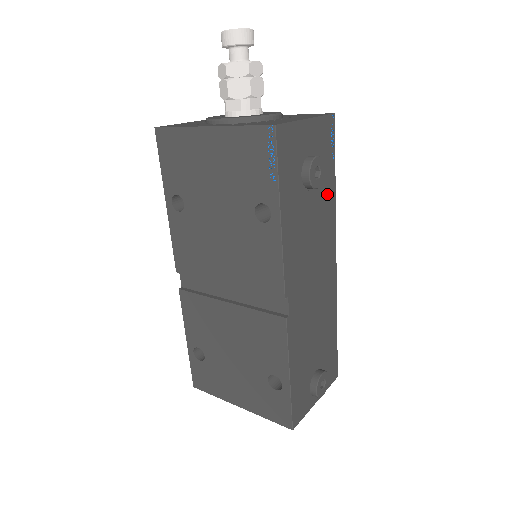
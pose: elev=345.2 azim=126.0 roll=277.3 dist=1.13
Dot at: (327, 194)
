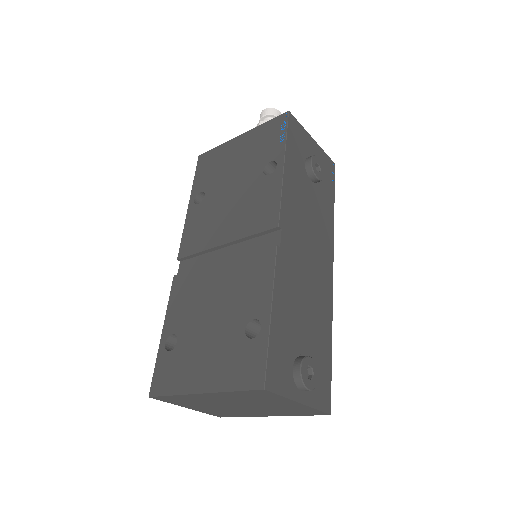
Dot at: (326, 205)
